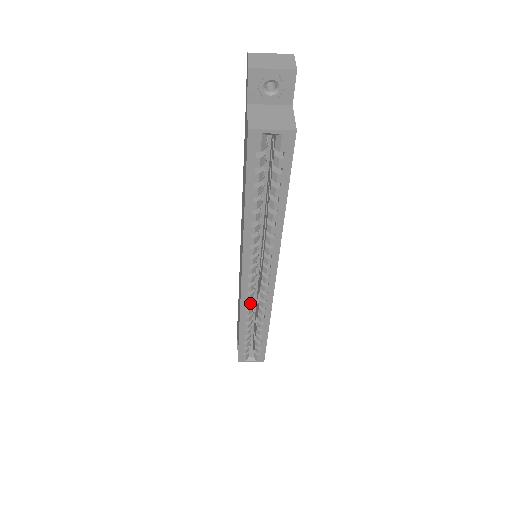
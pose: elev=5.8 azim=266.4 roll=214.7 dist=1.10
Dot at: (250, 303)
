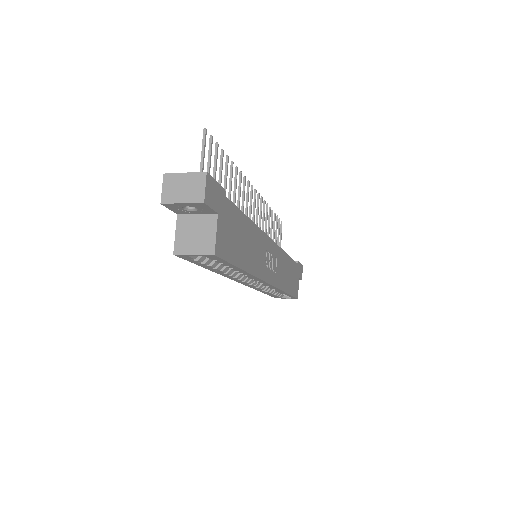
Dot at: (259, 287)
